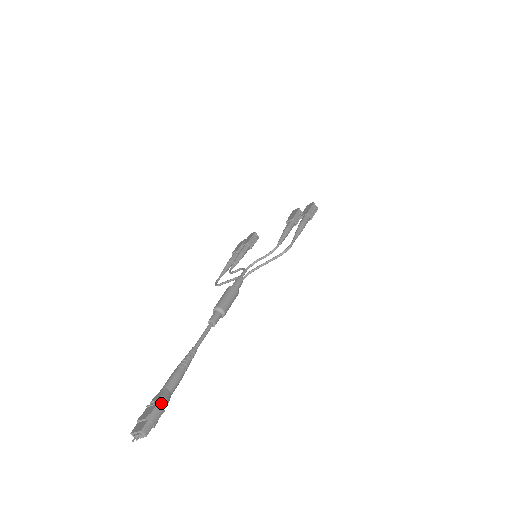
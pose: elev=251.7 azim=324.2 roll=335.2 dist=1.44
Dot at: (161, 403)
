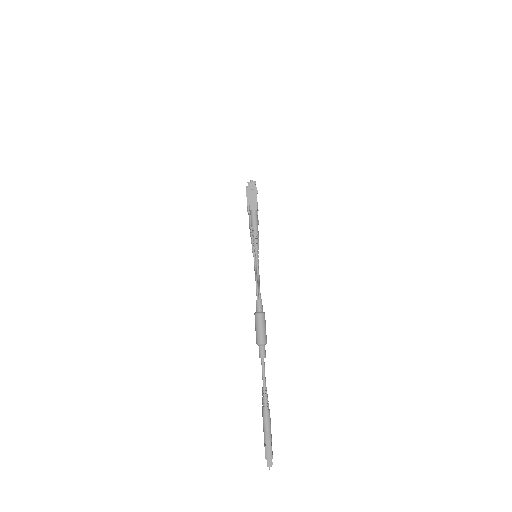
Dot at: (266, 445)
